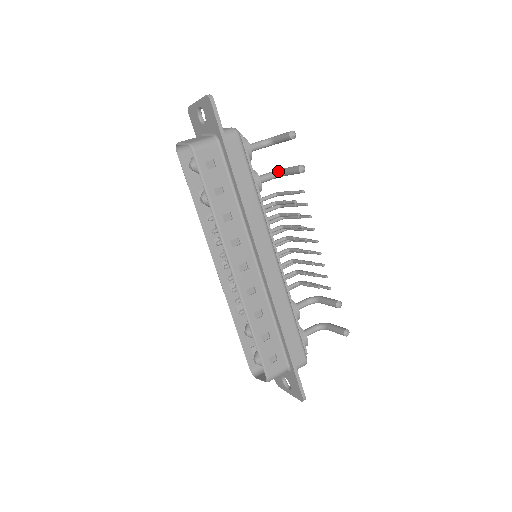
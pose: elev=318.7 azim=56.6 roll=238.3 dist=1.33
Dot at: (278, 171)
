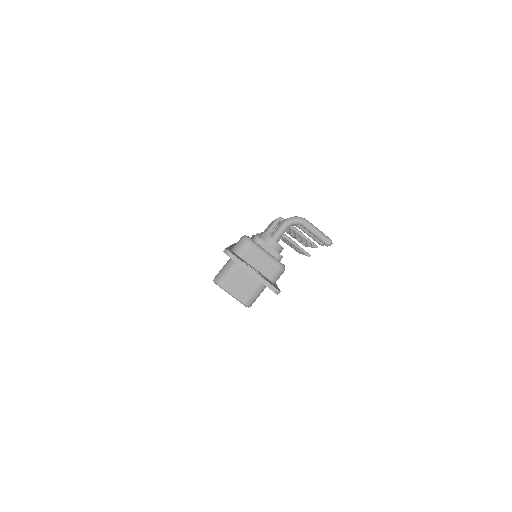
Dot at: (293, 225)
